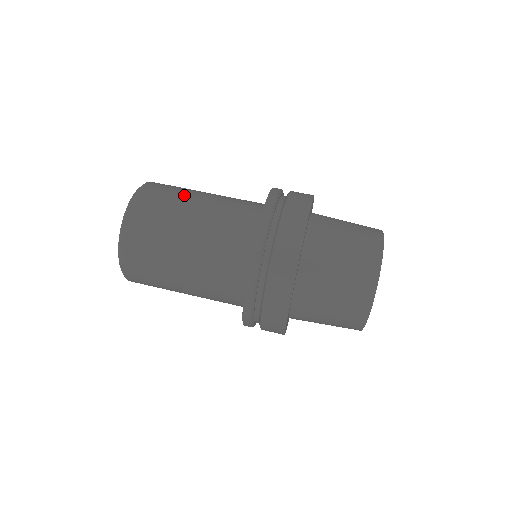
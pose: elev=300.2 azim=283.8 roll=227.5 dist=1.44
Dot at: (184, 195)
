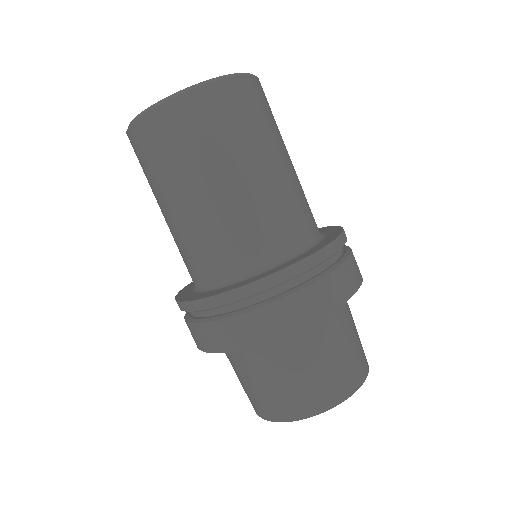
Dot at: (278, 135)
